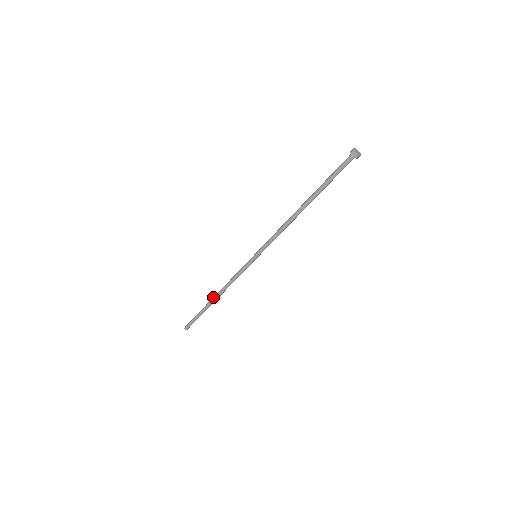
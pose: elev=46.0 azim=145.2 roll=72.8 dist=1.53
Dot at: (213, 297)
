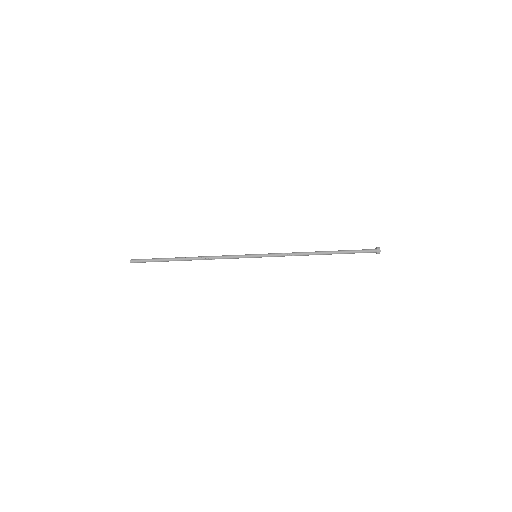
Dot at: (188, 258)
